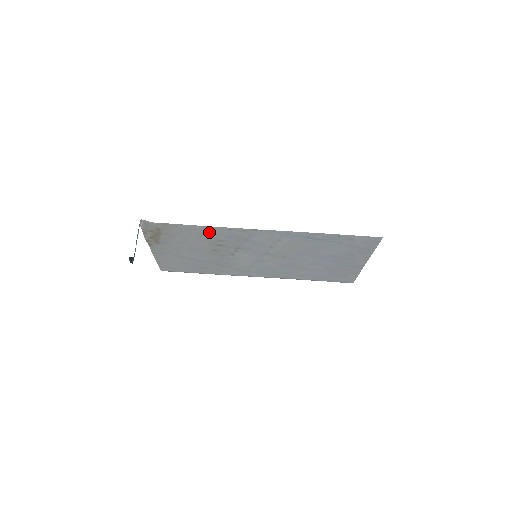
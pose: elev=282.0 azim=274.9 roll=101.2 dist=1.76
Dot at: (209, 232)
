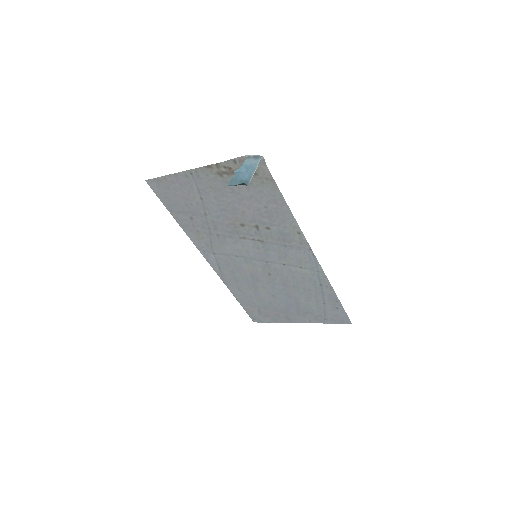
Dot at: (280, 217)
